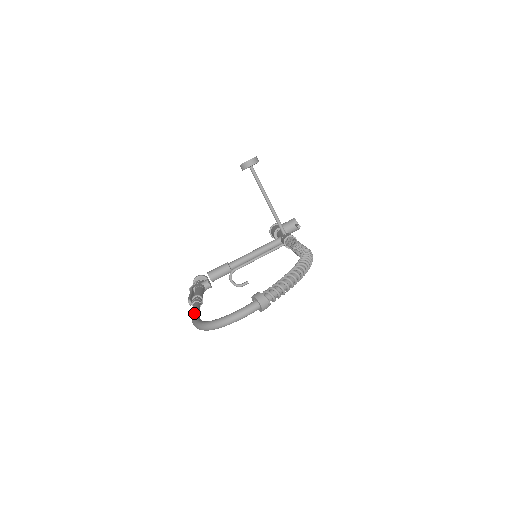
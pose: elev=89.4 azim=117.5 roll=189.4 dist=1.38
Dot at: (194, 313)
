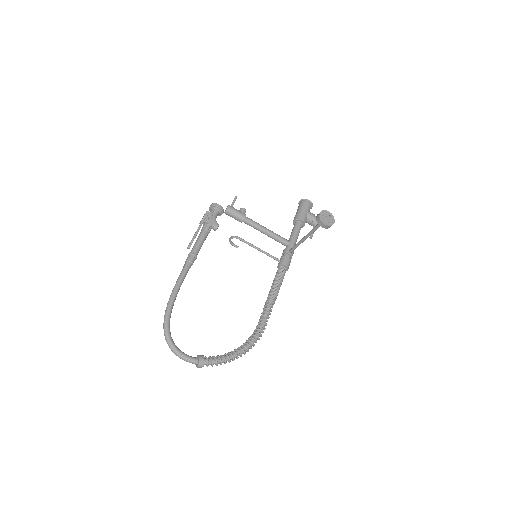
Dot at: (175, 295)
